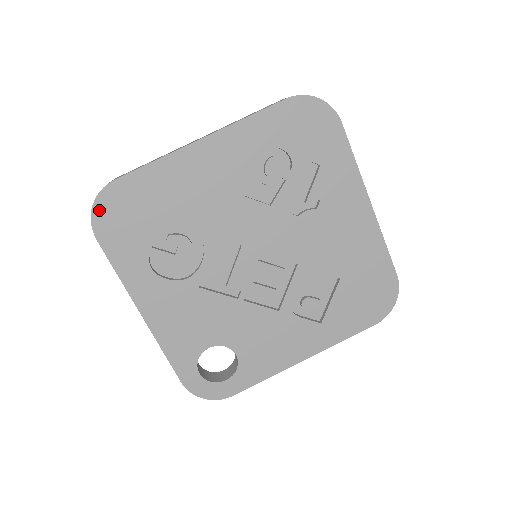
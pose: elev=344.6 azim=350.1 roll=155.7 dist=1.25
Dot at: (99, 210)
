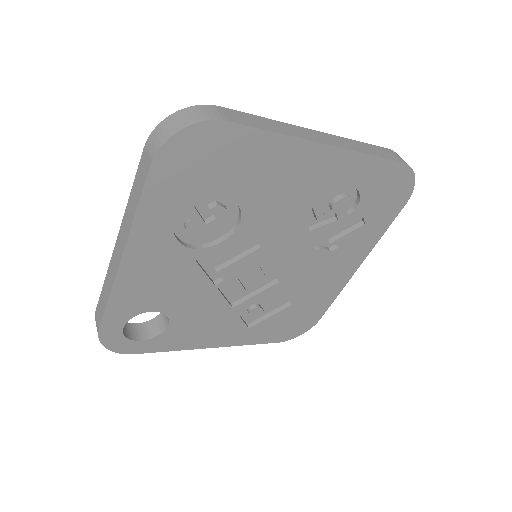
Dot at: (183, 138)
